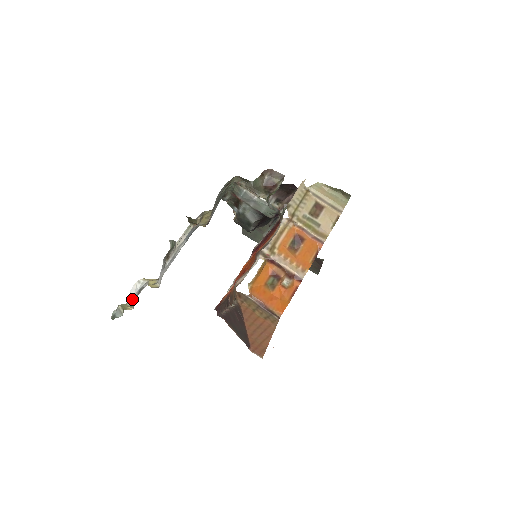
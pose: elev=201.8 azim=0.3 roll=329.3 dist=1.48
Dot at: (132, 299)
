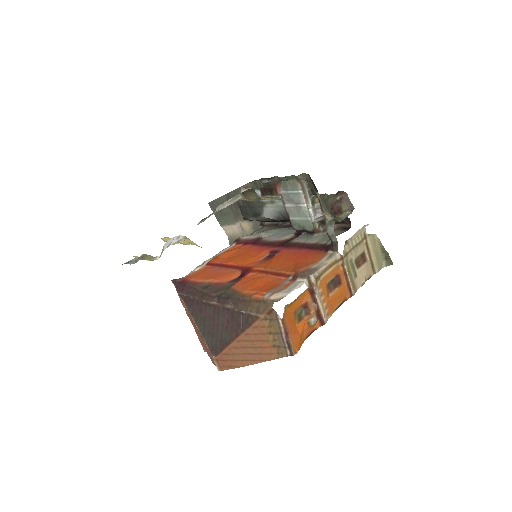
Dot at: (161, 254)
